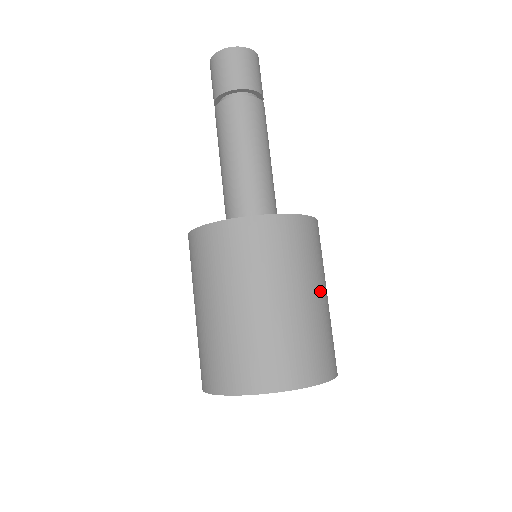
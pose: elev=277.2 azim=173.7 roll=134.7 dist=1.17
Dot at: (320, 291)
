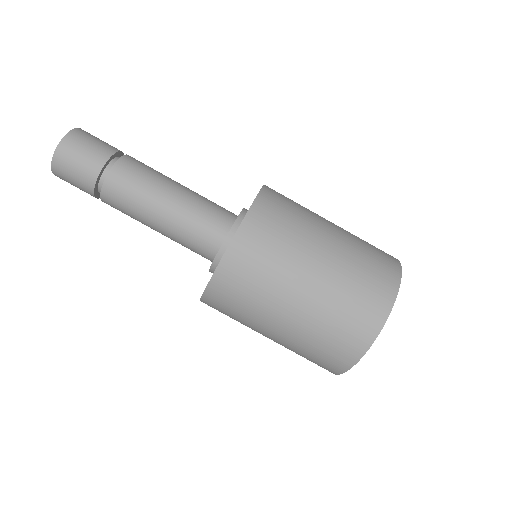
Dot at: (327, 224)
